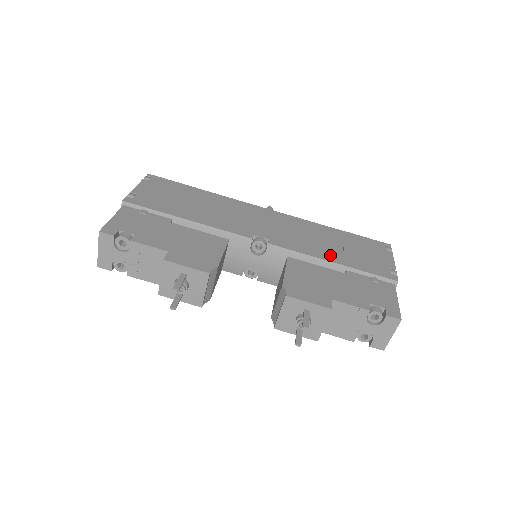
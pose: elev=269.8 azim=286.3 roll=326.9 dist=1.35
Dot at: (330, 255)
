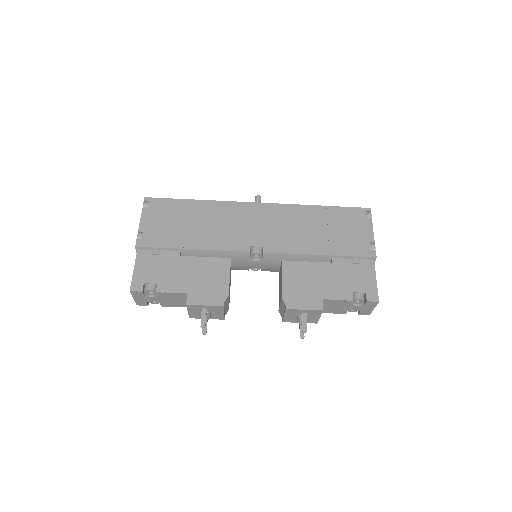
Dot at: (317, 246)
